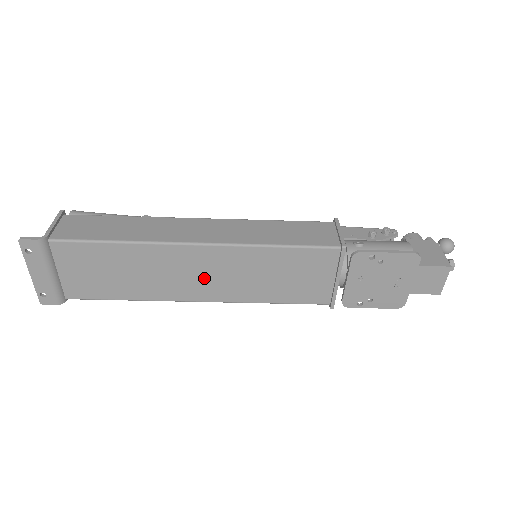
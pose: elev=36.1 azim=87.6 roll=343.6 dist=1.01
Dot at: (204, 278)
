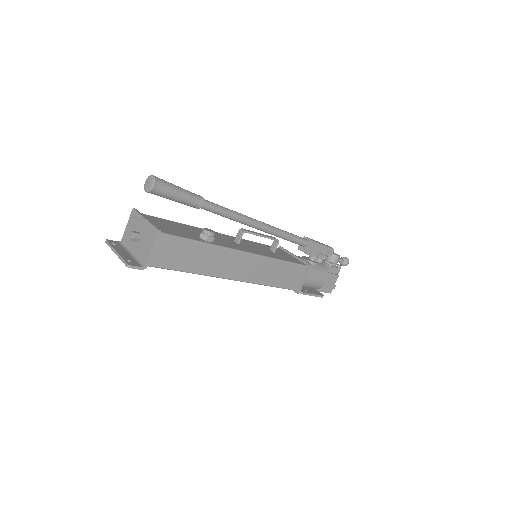
Dot at: occluded
